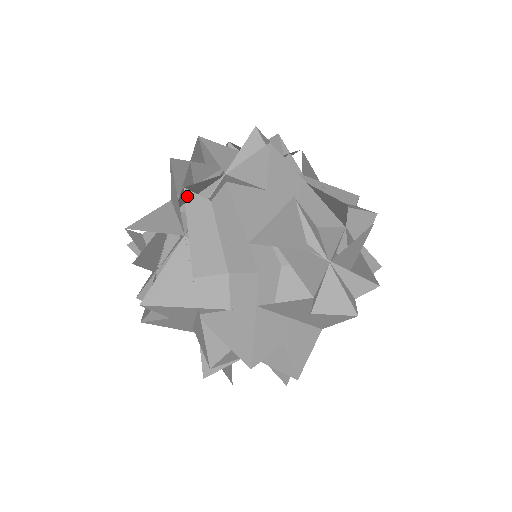
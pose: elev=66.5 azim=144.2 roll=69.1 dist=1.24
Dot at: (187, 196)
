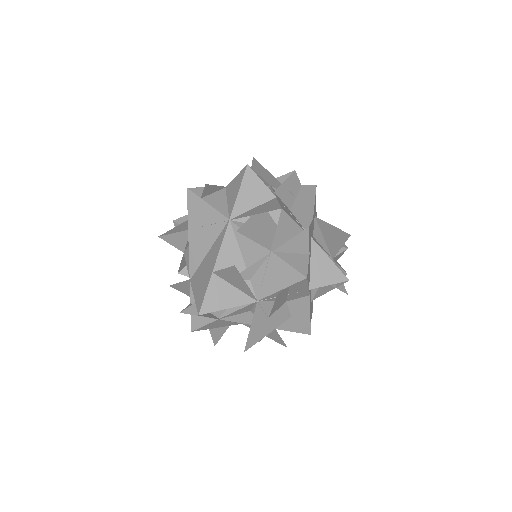
Dot at: (278, 295)
